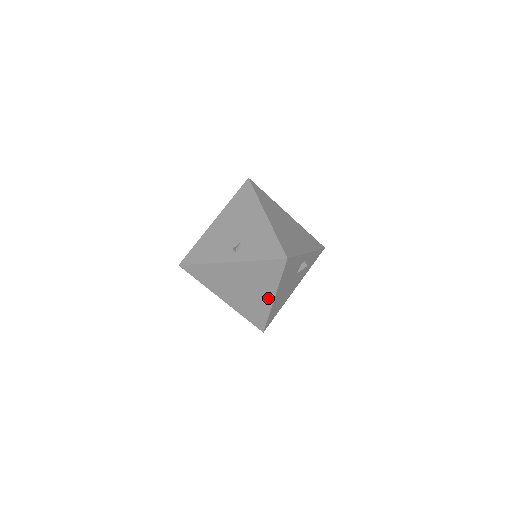
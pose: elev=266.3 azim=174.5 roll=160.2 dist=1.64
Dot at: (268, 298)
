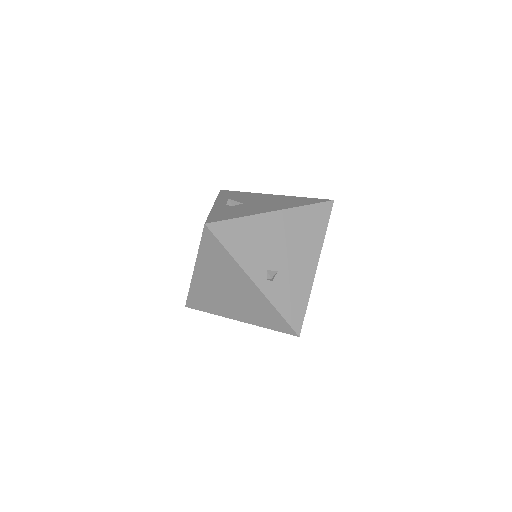
Dot at: (235, 315)
